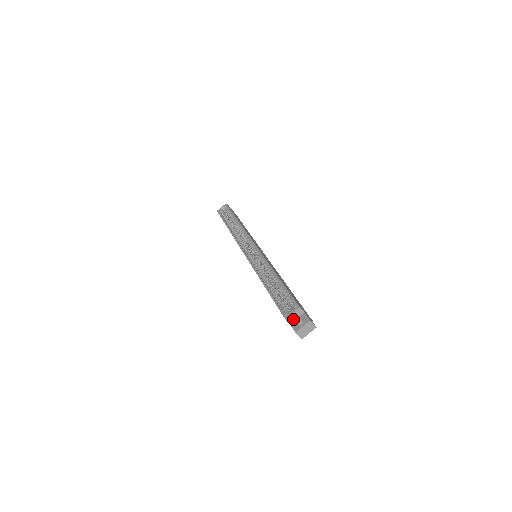
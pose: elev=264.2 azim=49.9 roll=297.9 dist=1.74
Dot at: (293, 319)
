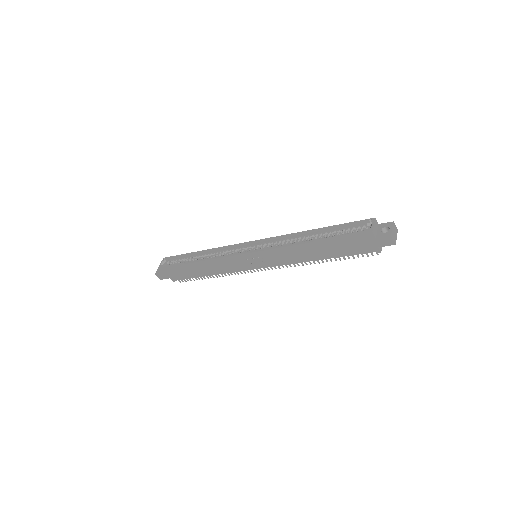
Dot at: (376, 232)
